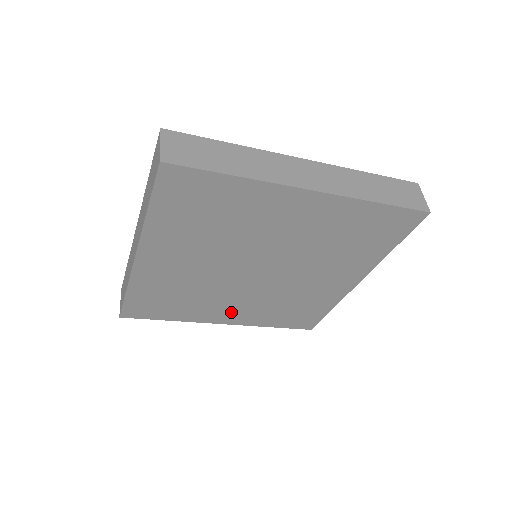
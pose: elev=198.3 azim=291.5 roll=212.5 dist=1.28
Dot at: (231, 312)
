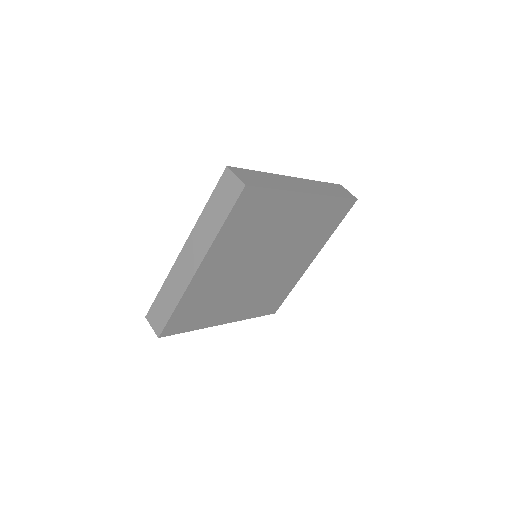
Dot at: (234, 310)
